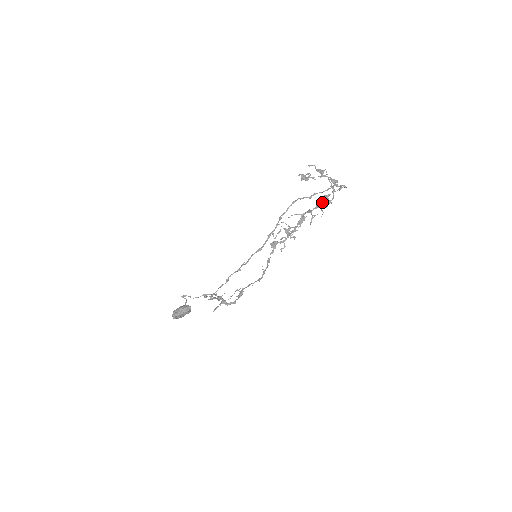
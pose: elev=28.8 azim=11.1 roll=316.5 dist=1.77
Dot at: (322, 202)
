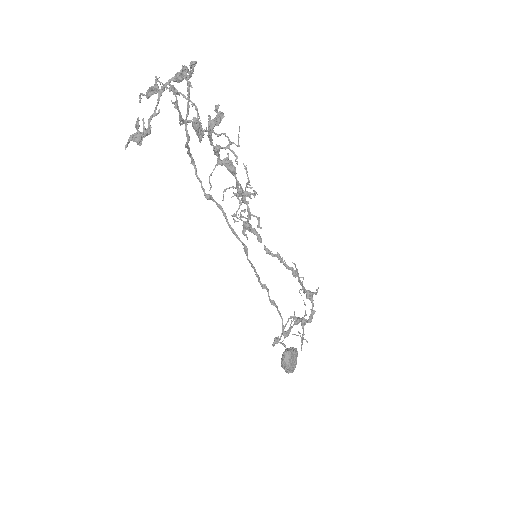
Dot at: (210, 119)
